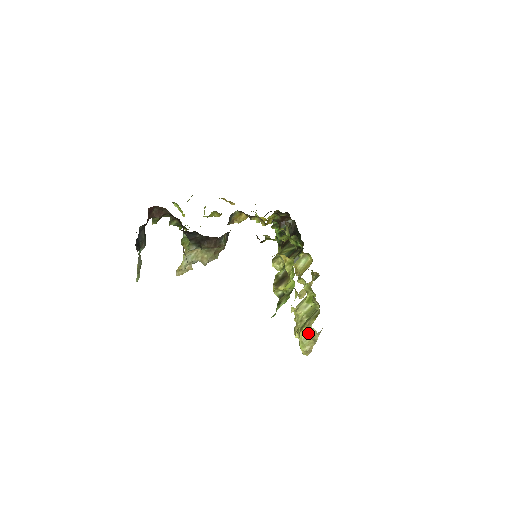
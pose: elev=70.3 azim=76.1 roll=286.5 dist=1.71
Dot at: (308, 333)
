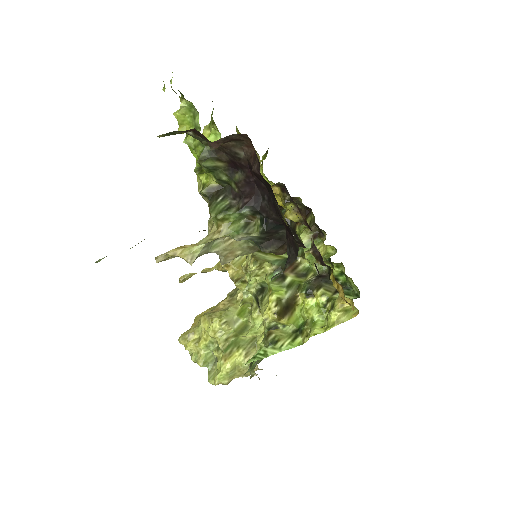
Dot at: (243, 364)
